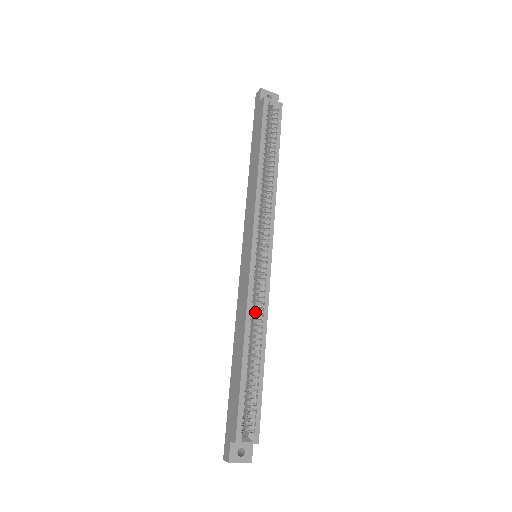
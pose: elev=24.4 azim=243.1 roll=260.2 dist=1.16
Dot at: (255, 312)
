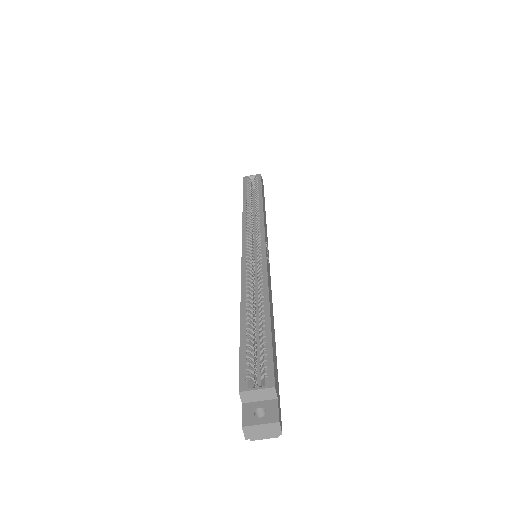
Dot at: occluded
